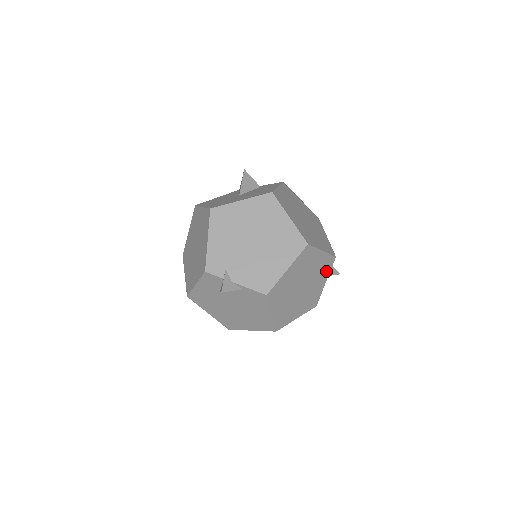
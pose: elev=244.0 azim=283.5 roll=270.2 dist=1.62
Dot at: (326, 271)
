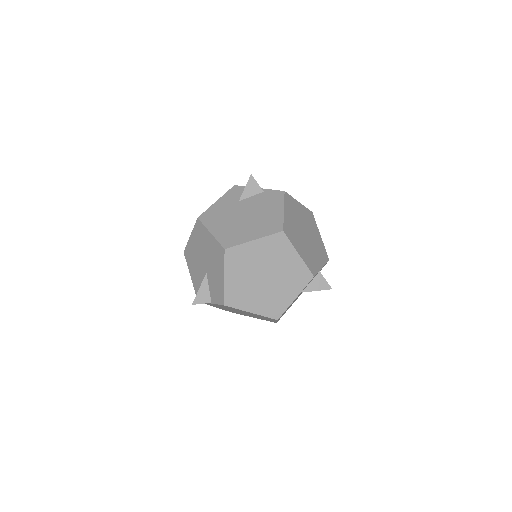
Dot at: (322, 258)
